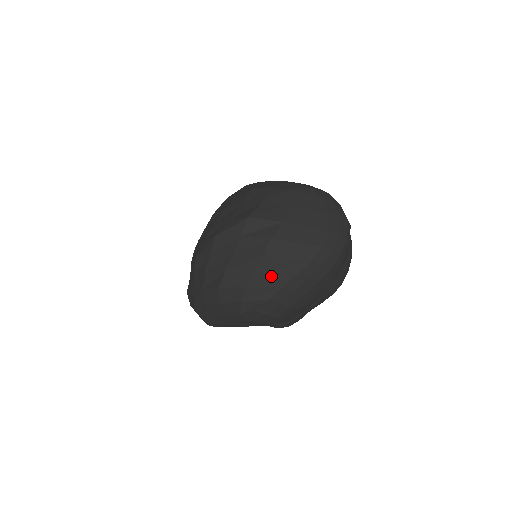
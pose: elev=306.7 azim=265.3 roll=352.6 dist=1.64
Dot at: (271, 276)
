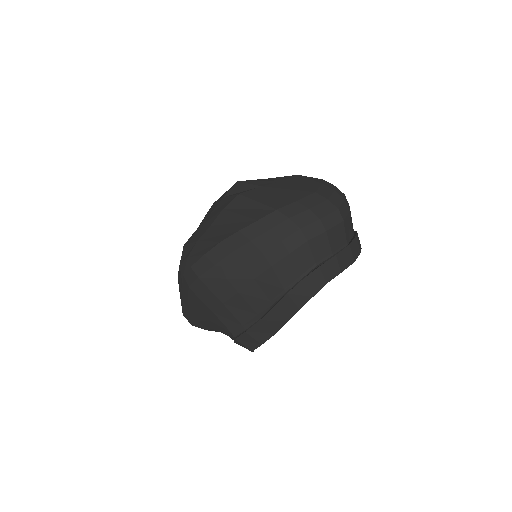
Dot at: (219, 231)
